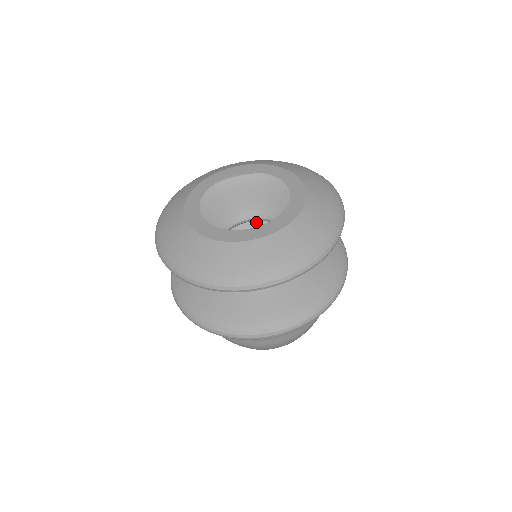
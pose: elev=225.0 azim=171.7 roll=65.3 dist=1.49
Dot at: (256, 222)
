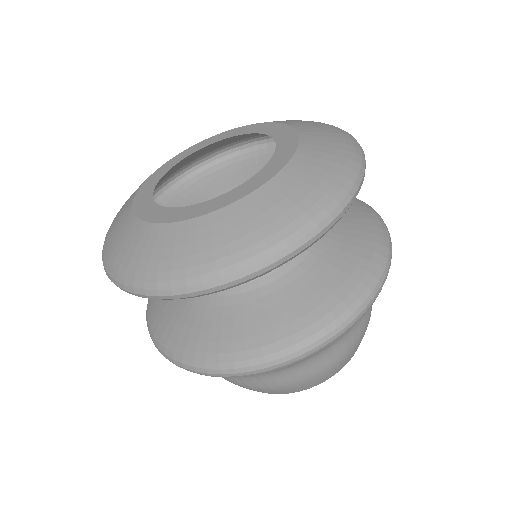
Dot at: occluded
